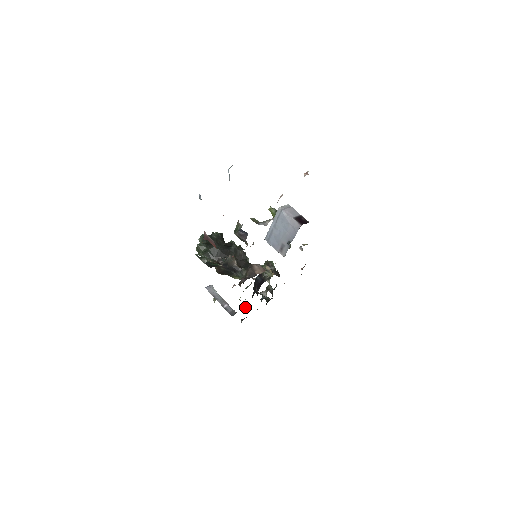
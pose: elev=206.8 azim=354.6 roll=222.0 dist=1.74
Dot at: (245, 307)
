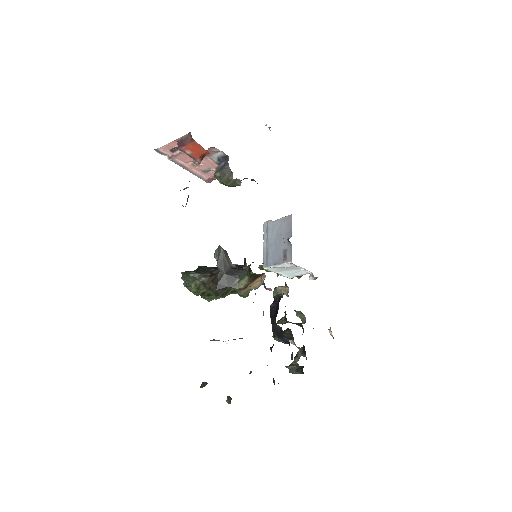
Dot at: occluded
